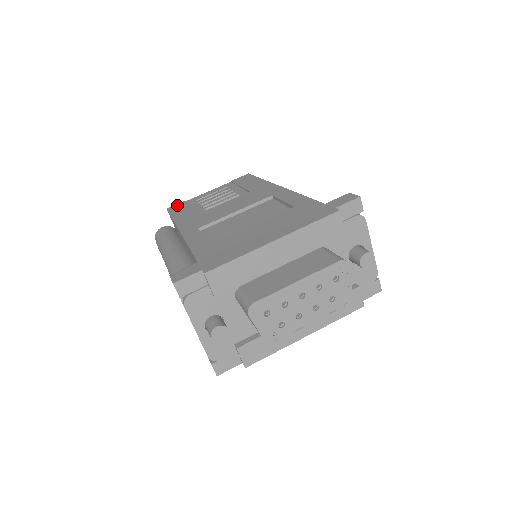
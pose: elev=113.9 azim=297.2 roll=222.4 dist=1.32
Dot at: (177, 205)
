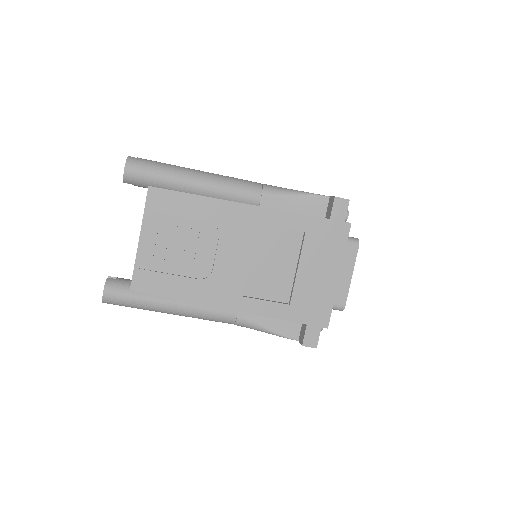
Dot at: (138, 280)
